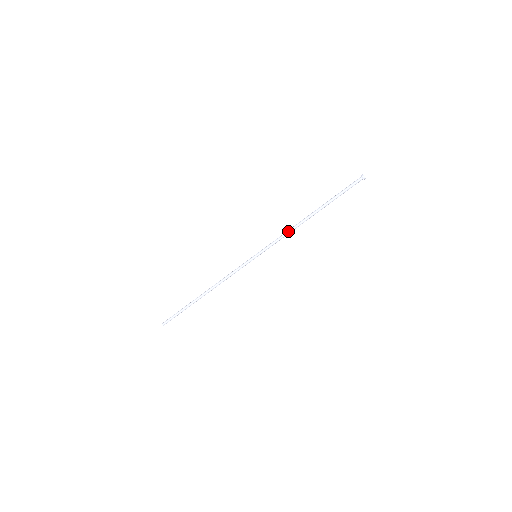
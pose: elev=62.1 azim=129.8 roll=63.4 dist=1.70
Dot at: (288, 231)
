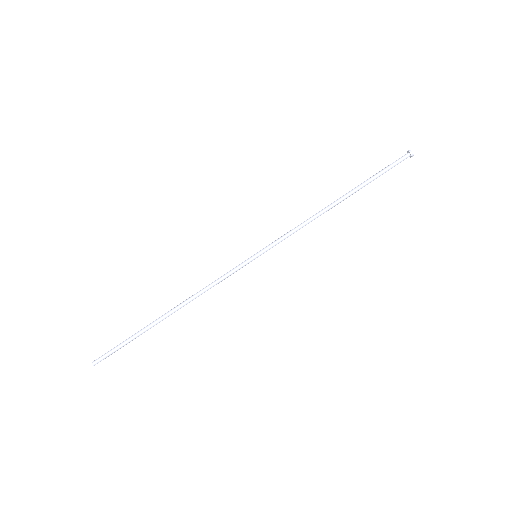
Dot at: occluded
